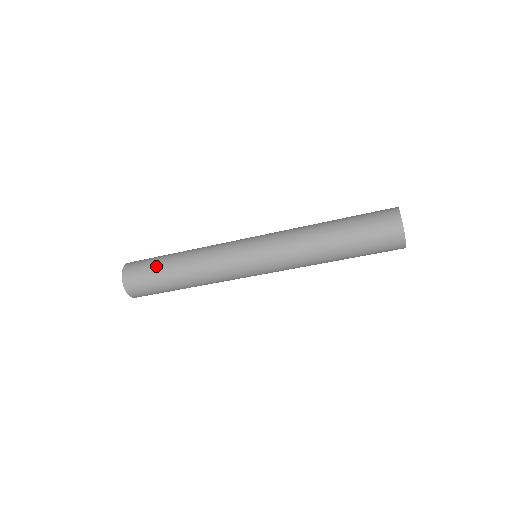
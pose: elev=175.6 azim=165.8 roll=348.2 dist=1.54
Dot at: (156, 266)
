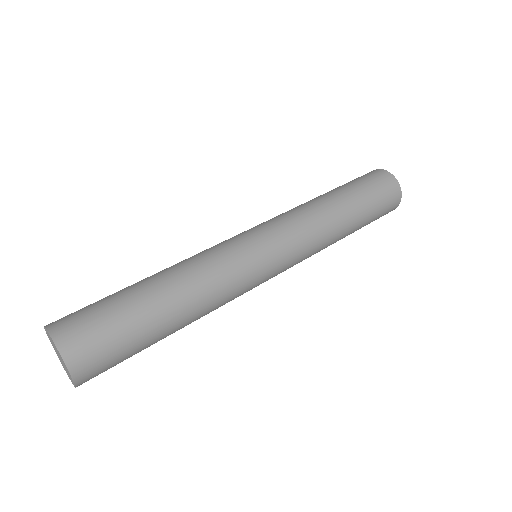
Dot at: (136, 330)
